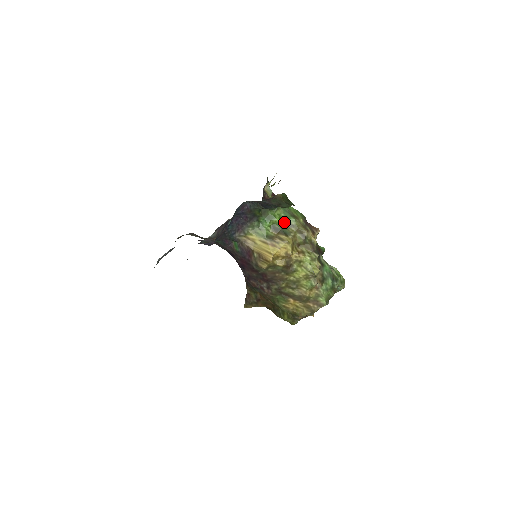
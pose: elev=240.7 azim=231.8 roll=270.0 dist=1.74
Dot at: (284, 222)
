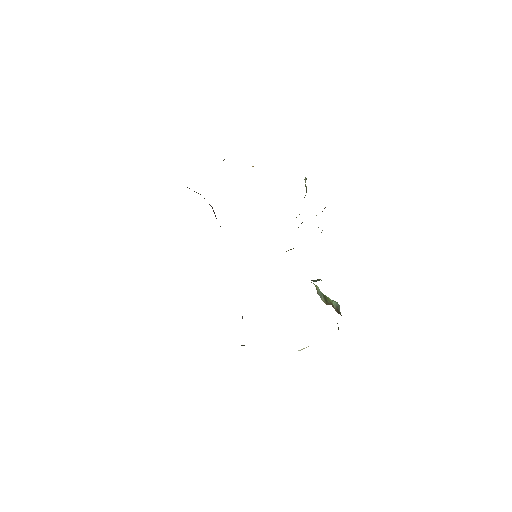
Dot at: occluded
